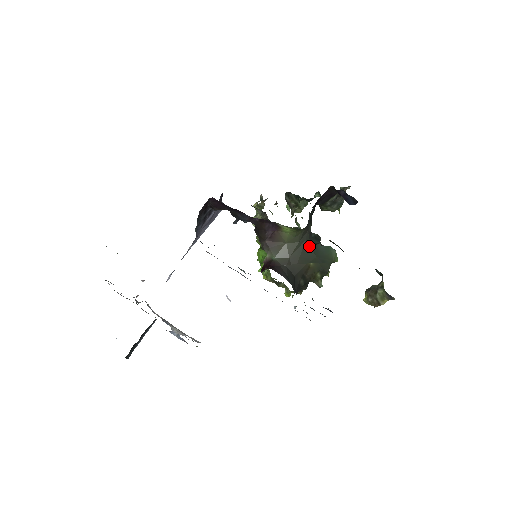
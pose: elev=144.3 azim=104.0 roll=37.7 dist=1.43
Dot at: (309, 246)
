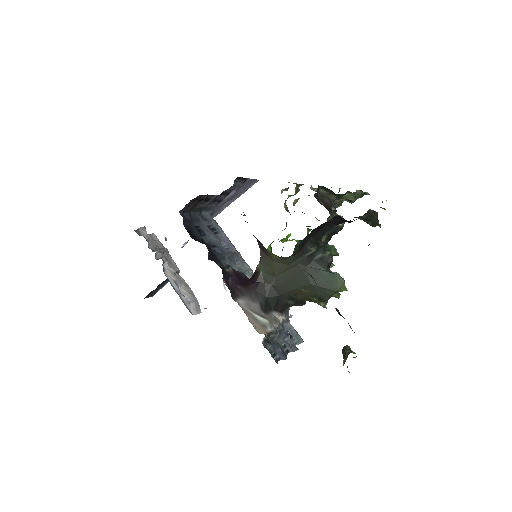
Dot at: (303, 271)
